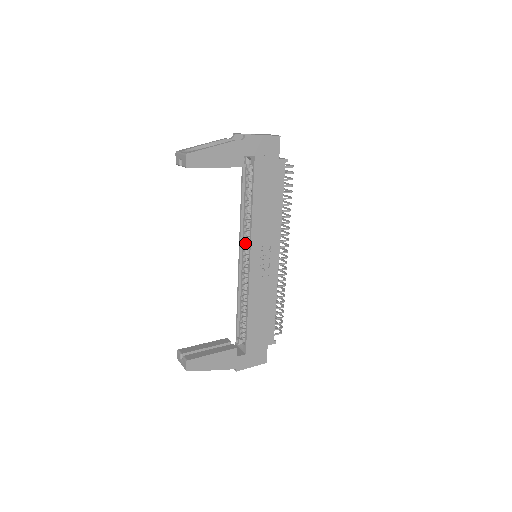
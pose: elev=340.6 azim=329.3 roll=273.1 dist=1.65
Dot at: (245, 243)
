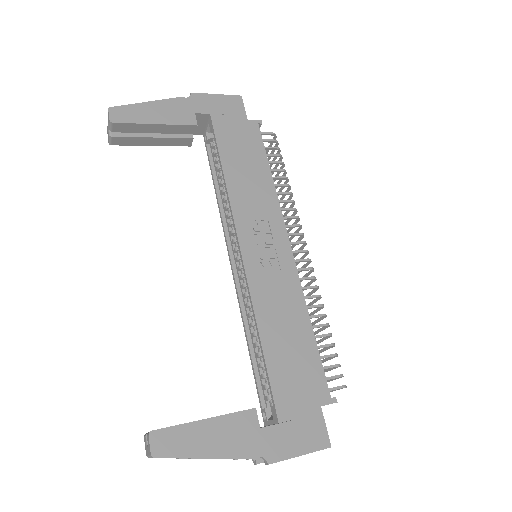
Dot at: (233, 240)
